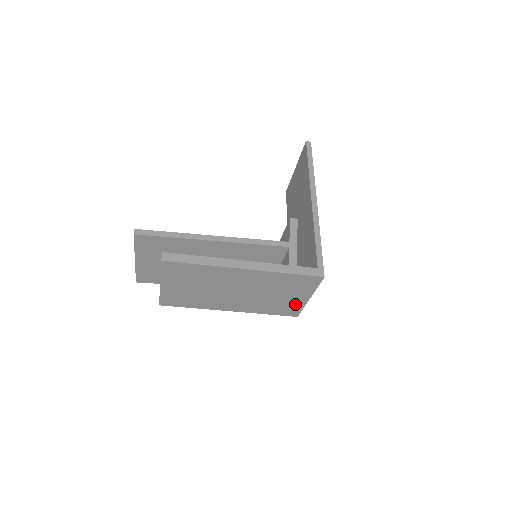
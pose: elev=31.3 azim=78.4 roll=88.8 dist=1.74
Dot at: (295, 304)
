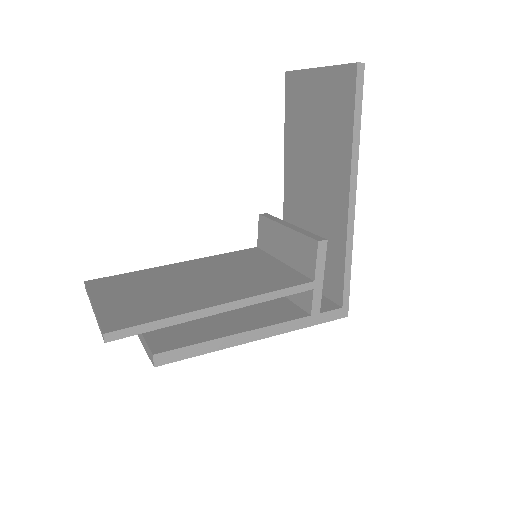
Dot at: occluded
